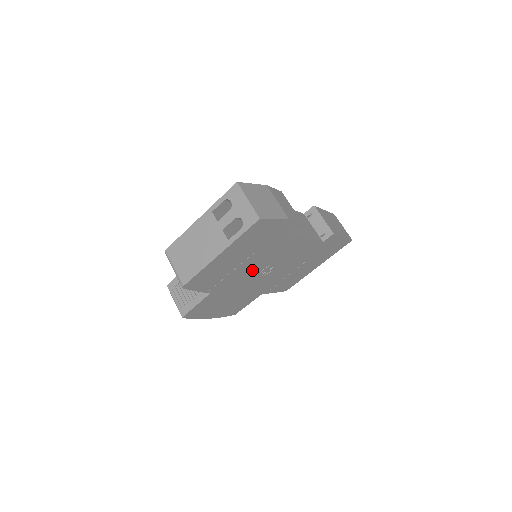
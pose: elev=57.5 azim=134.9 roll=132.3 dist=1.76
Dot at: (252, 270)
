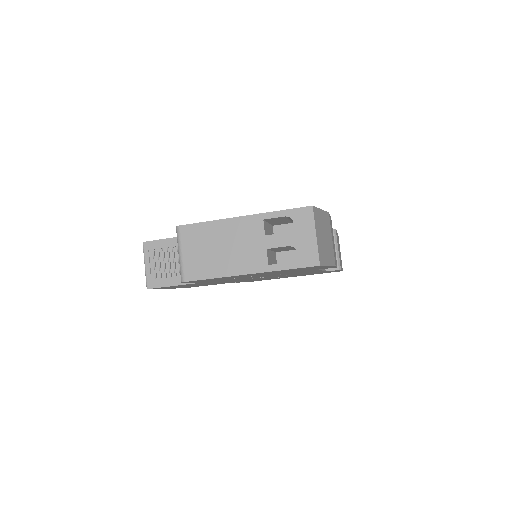
Dot at: occluded
